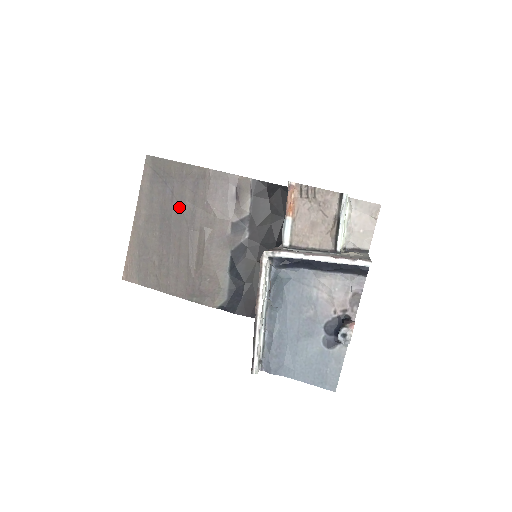
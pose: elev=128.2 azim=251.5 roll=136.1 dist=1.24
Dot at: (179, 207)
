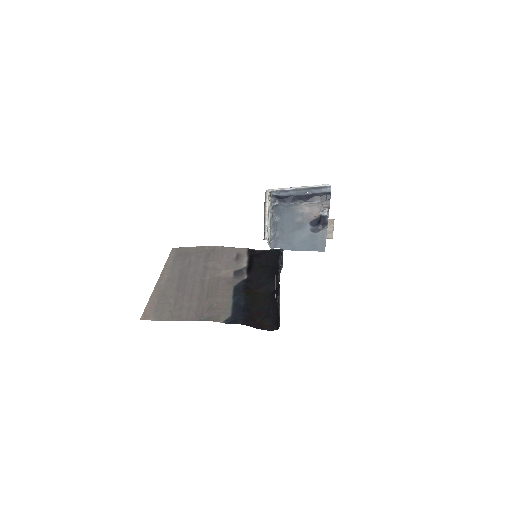
Dot at: (194, 268)
